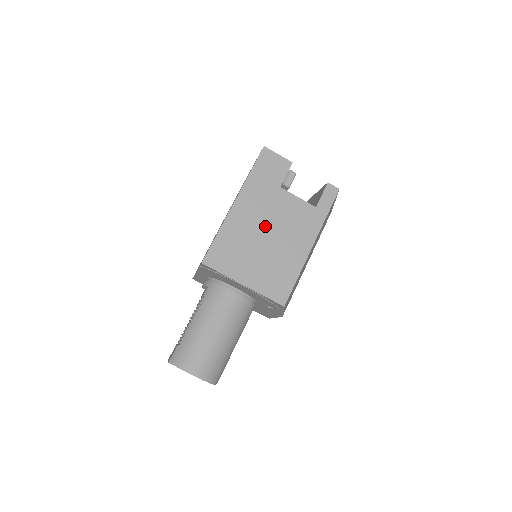
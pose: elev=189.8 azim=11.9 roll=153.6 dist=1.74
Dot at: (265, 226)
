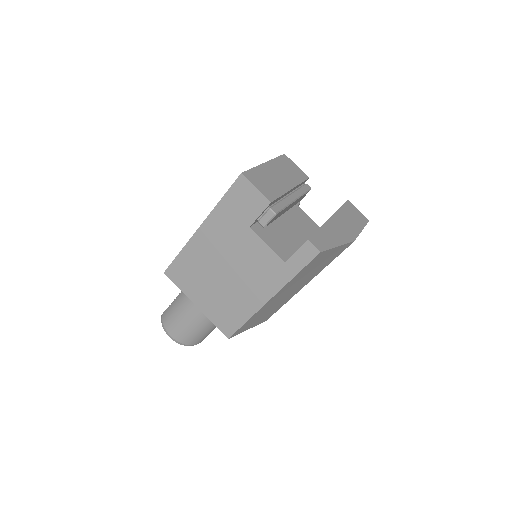
Dot at: (225, 262)
